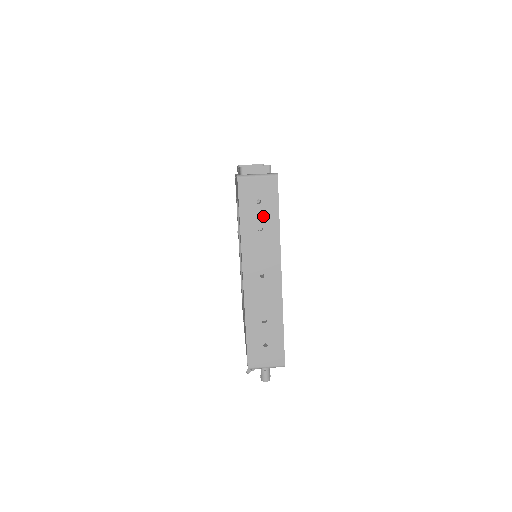
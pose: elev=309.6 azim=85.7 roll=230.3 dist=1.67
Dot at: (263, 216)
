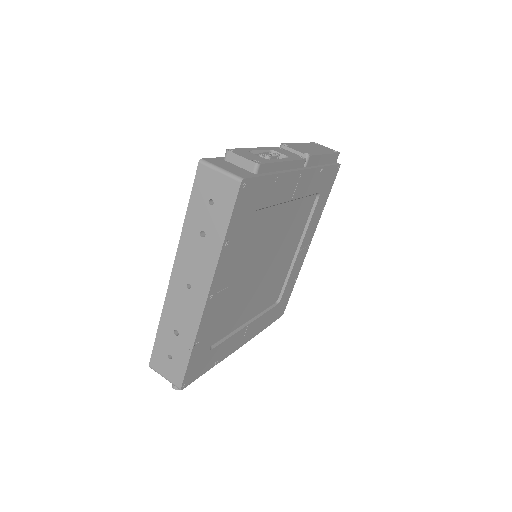
Dot at: (210, 221)
